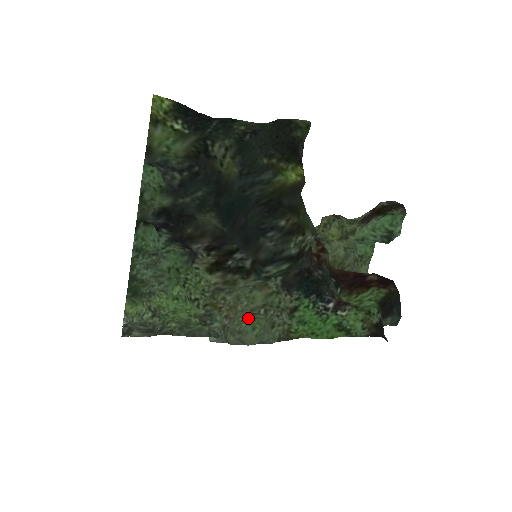
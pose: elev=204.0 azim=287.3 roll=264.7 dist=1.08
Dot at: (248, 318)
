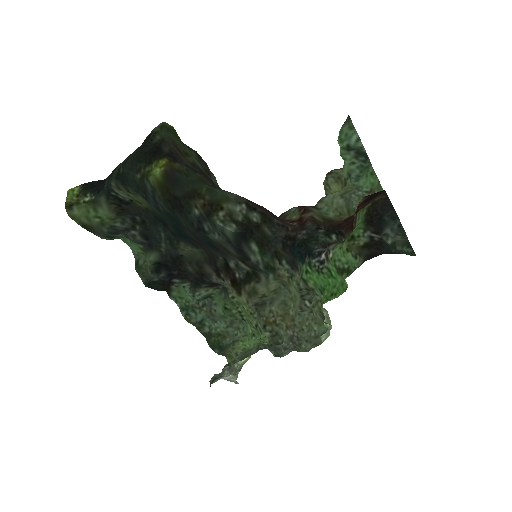
Dot at: (313, 319)
